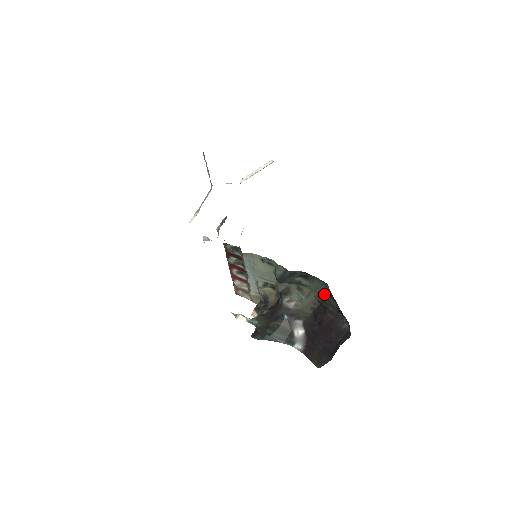
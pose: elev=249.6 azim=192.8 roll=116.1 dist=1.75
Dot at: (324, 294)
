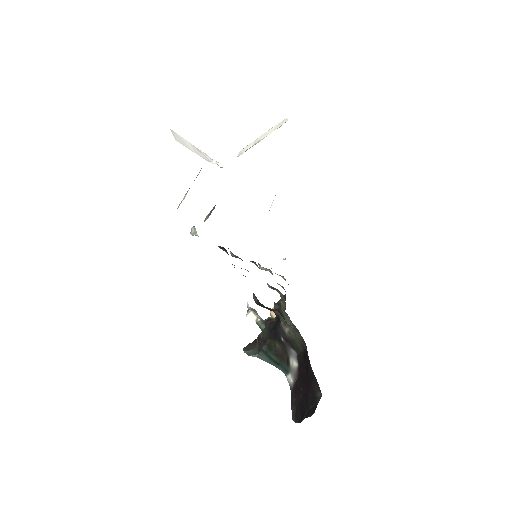
Dot at: occluded
